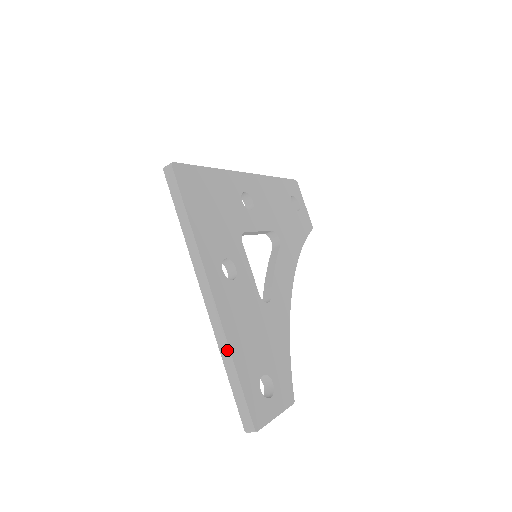
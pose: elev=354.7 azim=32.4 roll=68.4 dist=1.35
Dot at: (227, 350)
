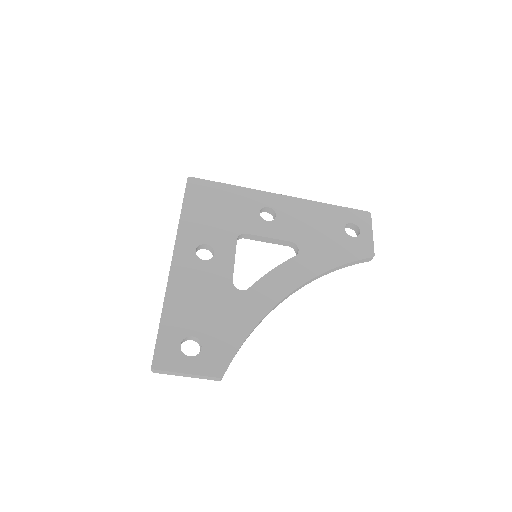
Dot at: (163, 303)
